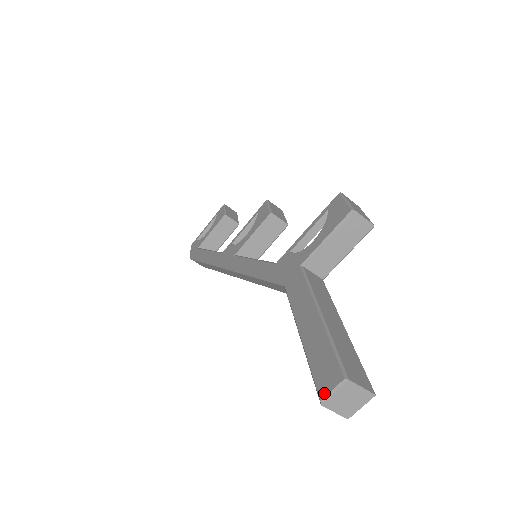
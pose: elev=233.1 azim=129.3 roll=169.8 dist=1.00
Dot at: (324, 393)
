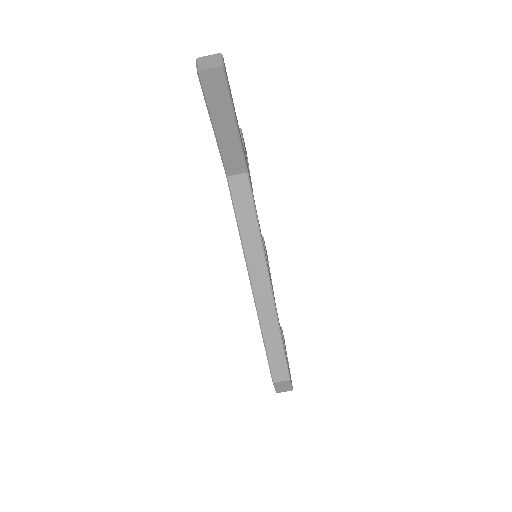
Dot at: (197, 72)
